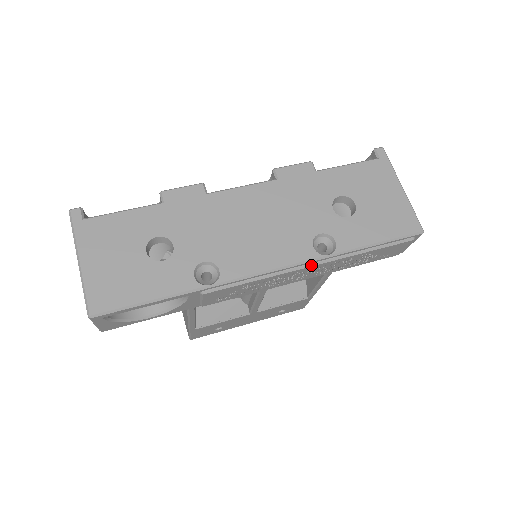
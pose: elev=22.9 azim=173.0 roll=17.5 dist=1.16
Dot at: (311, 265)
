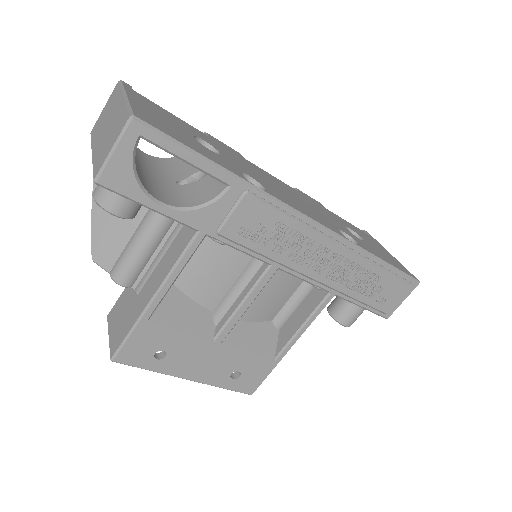
Dot at: (339, 244)
